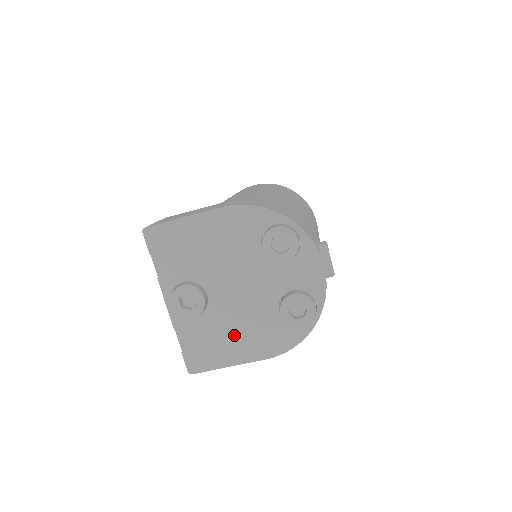
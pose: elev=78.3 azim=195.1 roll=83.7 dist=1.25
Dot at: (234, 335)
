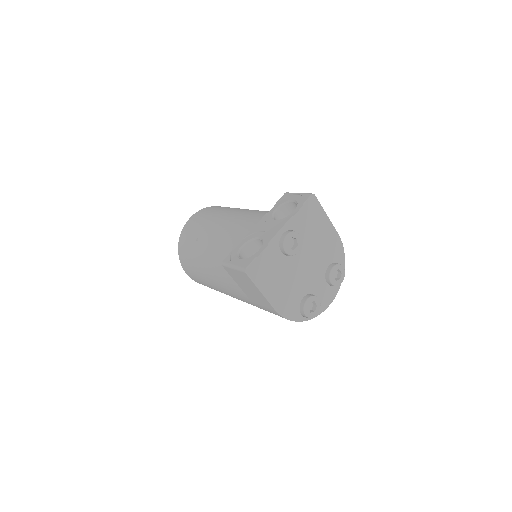
Dot at: (281, 282)
